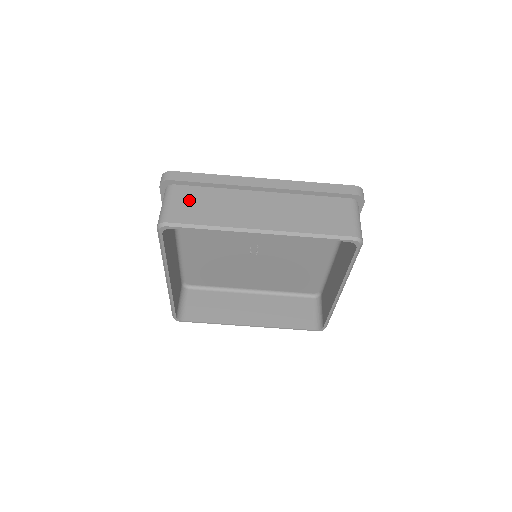
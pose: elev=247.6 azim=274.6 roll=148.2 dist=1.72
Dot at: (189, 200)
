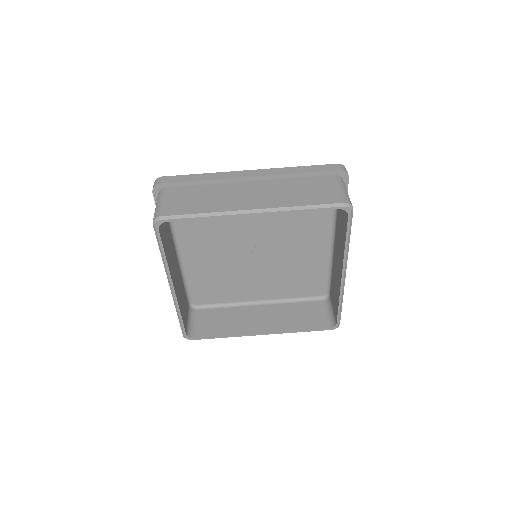
Dot at: (181, 197)
